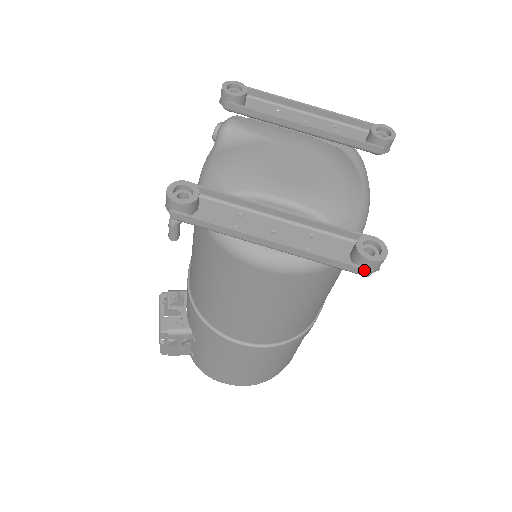
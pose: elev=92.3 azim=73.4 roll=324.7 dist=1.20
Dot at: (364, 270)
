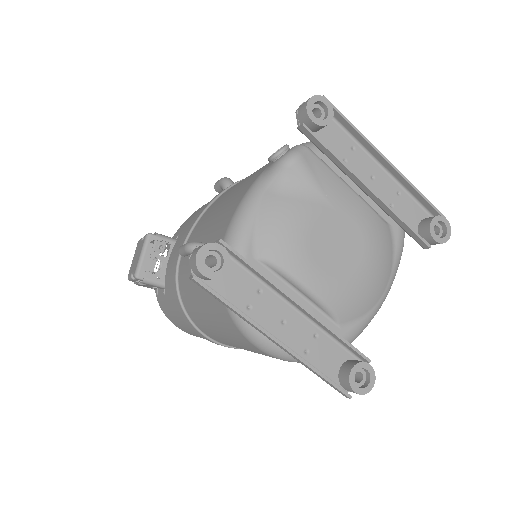
Dot at: (345, 395)
